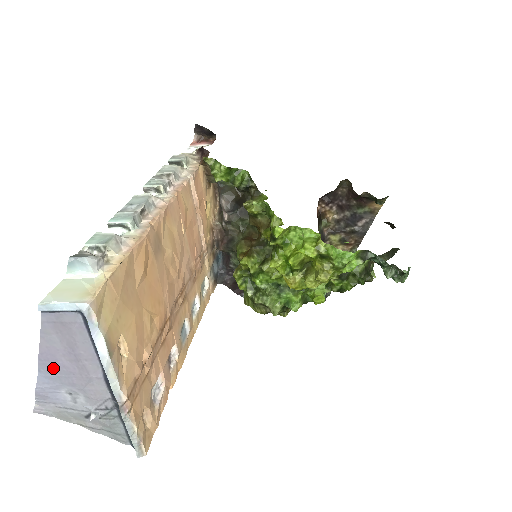
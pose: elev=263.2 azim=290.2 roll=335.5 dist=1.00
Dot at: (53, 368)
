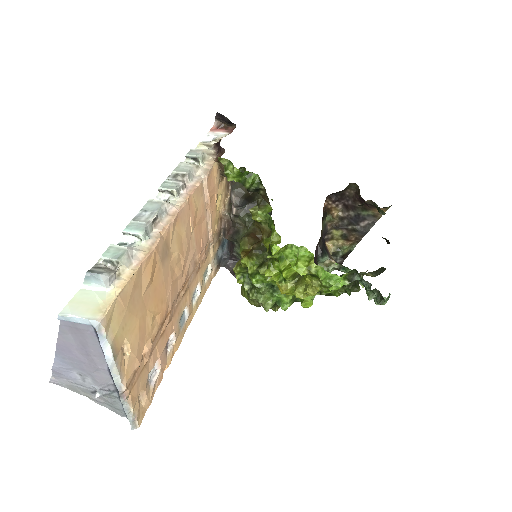
Dot at: (67, 356)
